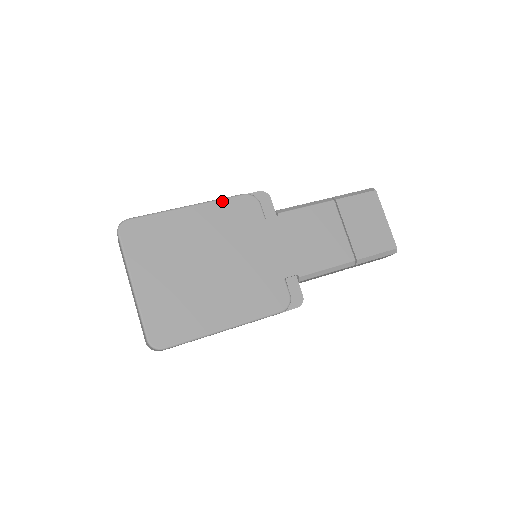
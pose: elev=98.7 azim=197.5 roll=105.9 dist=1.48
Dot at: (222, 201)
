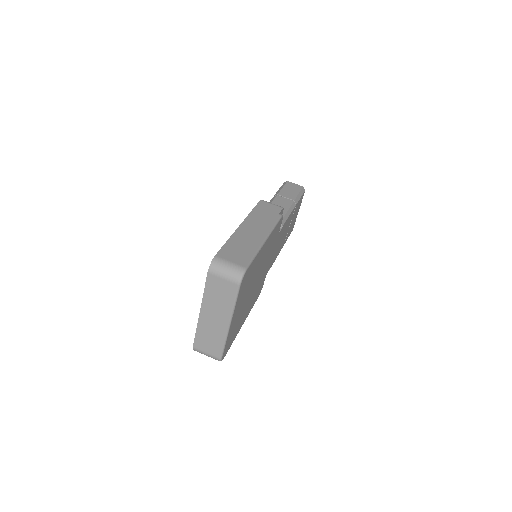
Dot at: (275, 228)
